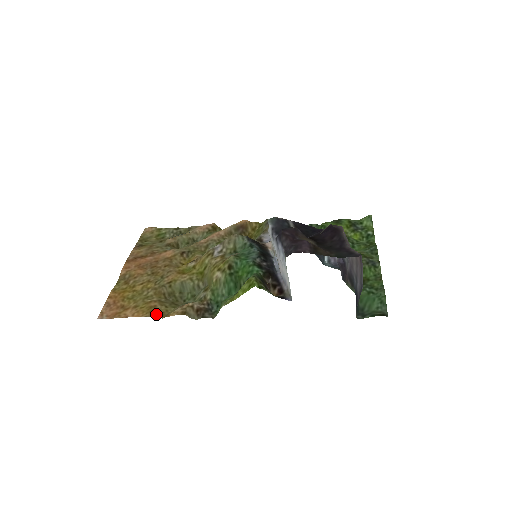
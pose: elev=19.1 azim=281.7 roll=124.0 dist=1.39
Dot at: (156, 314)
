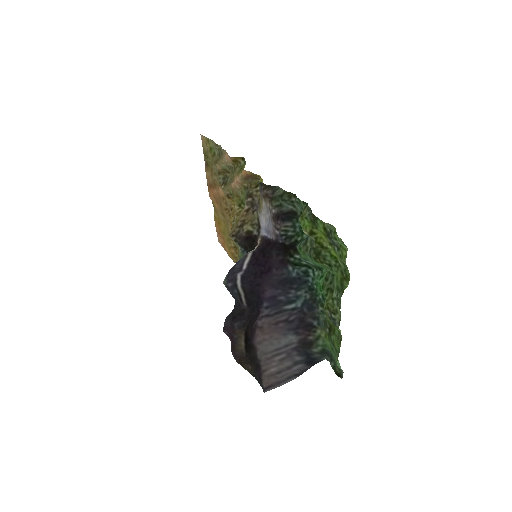
Dot at: occluded
